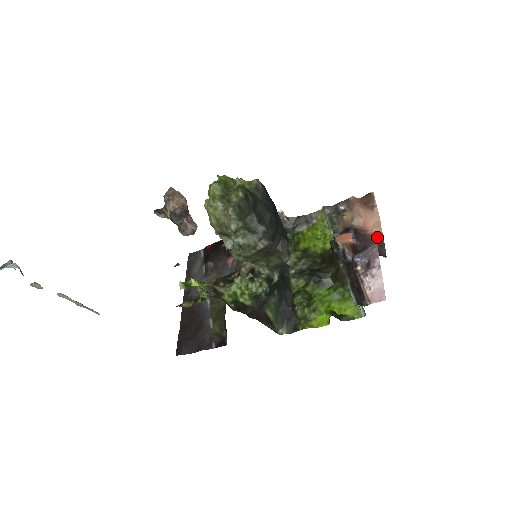
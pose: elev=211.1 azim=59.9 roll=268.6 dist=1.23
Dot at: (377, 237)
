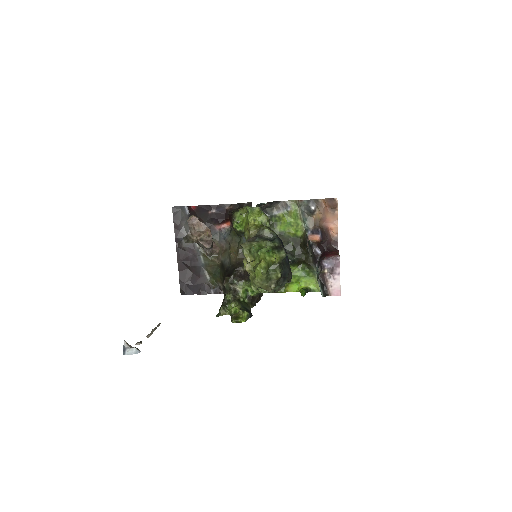
Dot at: (334, 233)
